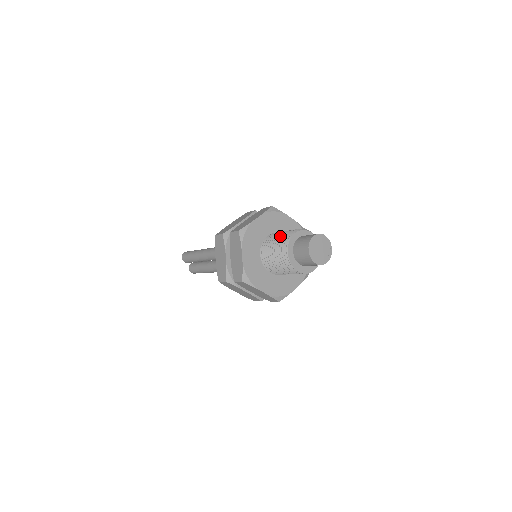
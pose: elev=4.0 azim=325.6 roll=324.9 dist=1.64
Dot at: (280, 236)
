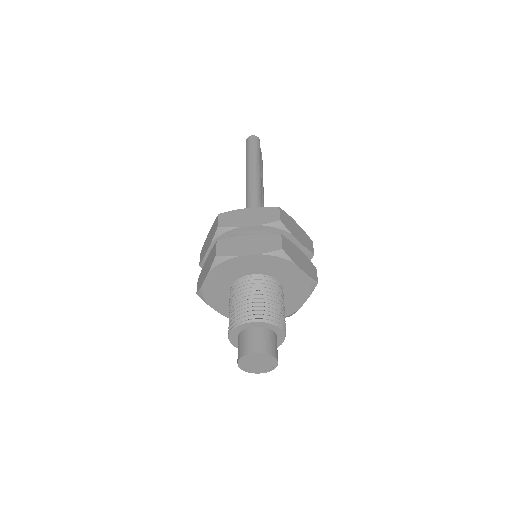
Dot at: (248, 301)
